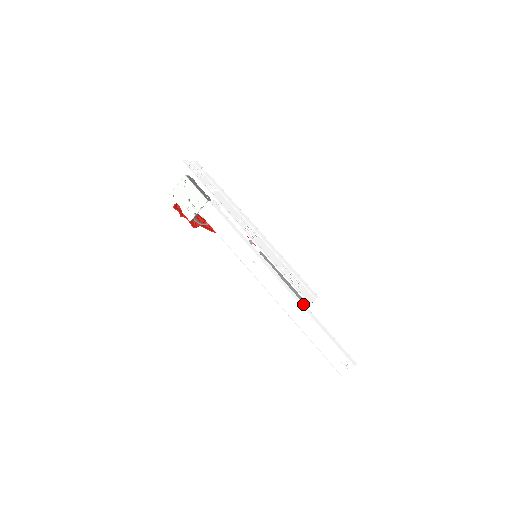
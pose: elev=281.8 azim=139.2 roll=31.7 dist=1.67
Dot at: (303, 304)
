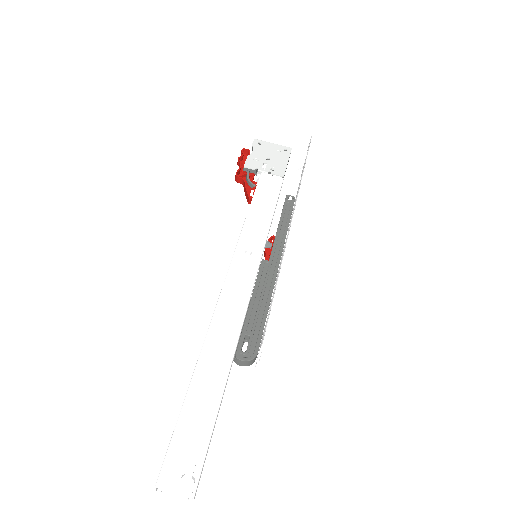
Dot at: (237, 348)
